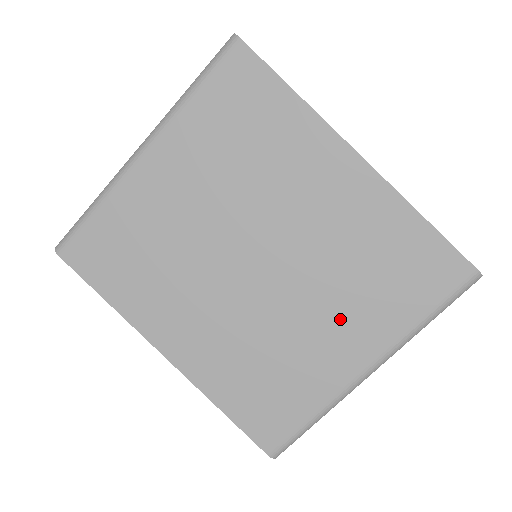
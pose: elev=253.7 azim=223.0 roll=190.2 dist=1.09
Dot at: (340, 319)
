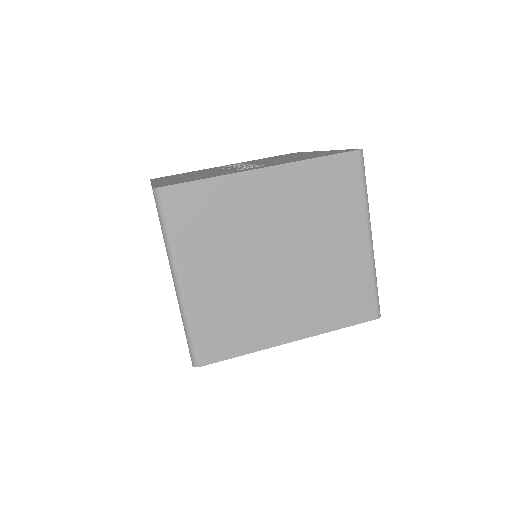
Dot at: (336, 235)
